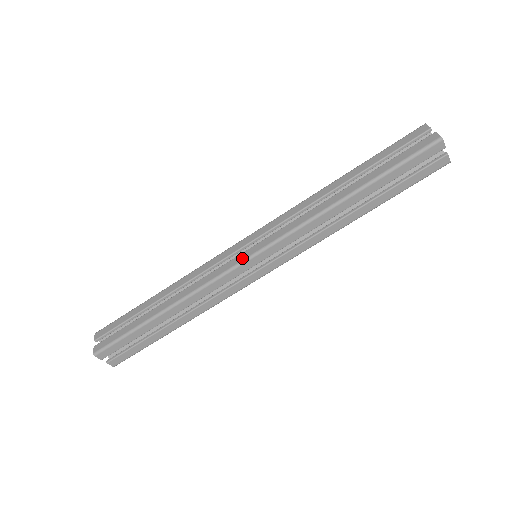
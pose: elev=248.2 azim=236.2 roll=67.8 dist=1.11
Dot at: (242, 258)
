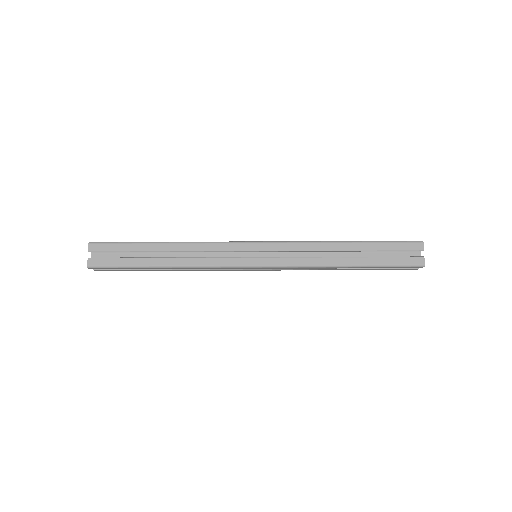
Dot at: (249, 263)
